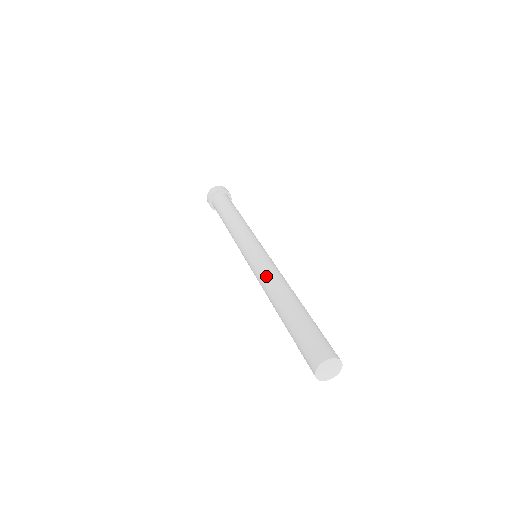
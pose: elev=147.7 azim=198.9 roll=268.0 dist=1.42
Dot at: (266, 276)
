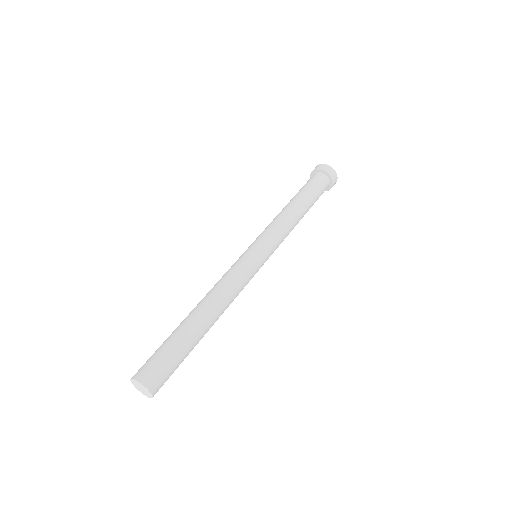
Dot at: (219, 280)
